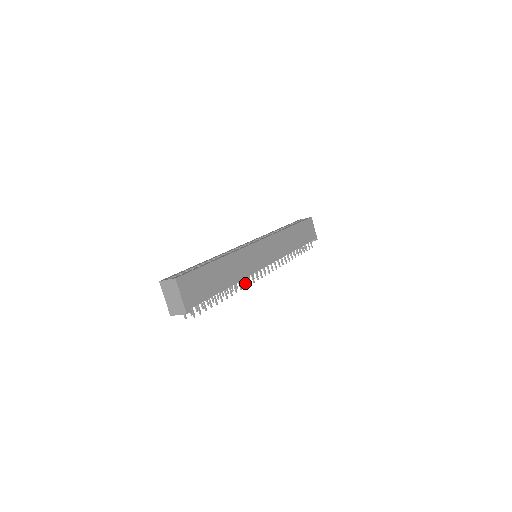
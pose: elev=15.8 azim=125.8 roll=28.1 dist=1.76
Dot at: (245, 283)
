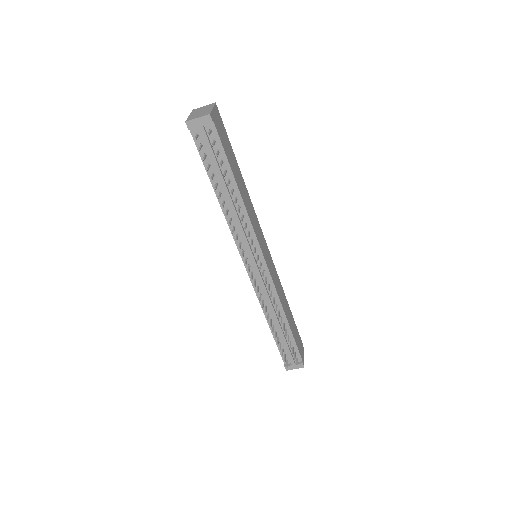
Dot at: (239, 248)
